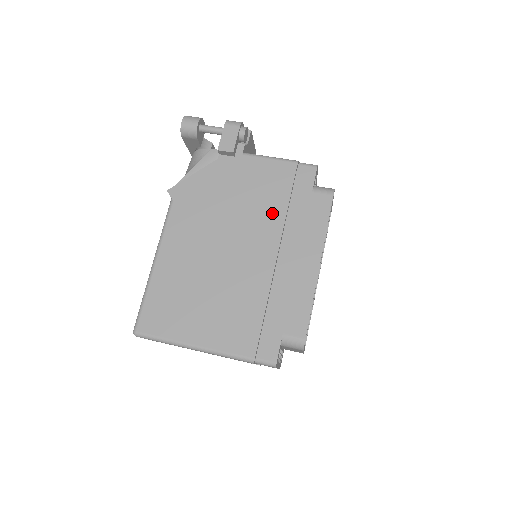
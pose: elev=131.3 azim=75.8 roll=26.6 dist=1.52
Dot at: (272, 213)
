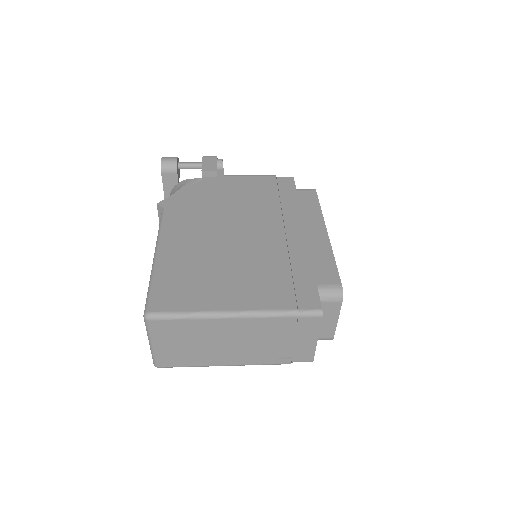
Dot at: (267, 205)
